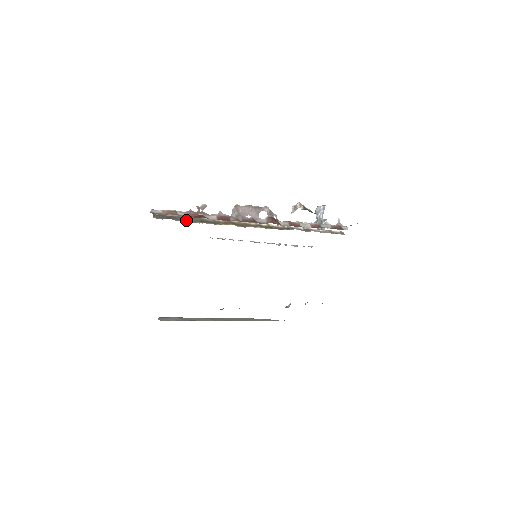
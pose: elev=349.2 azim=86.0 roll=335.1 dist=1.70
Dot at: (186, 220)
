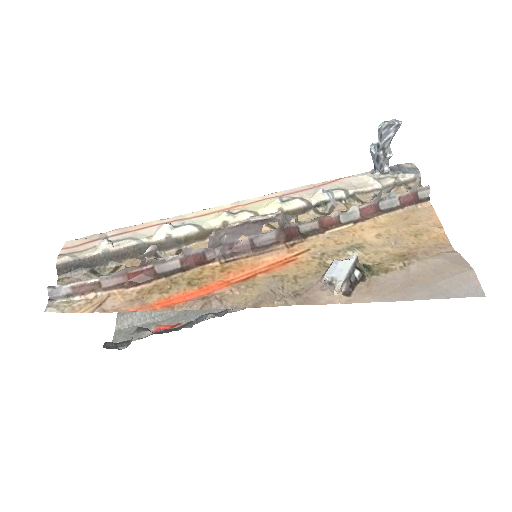
Dot at: (123, 258)
